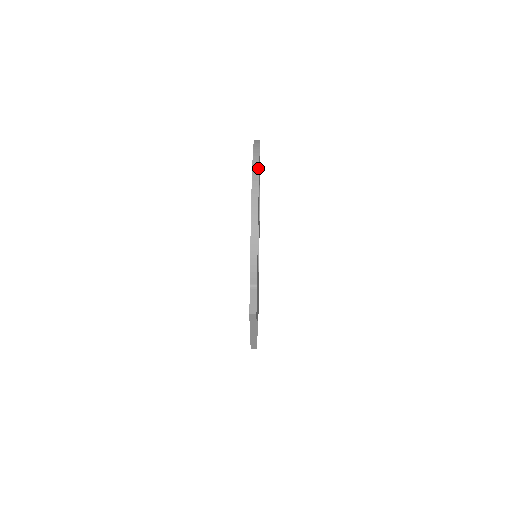
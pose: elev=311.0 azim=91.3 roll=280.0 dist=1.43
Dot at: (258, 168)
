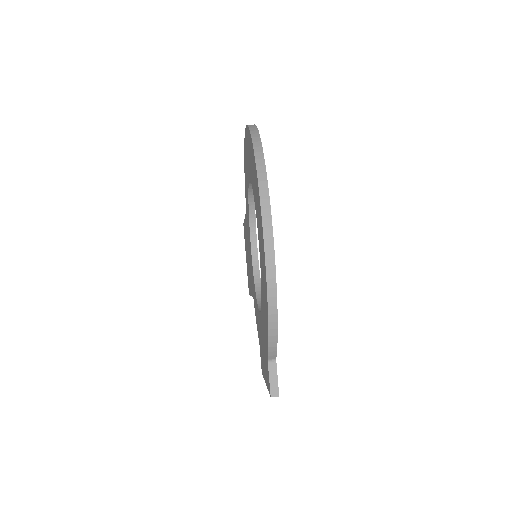
Dot at: (271, 224)
